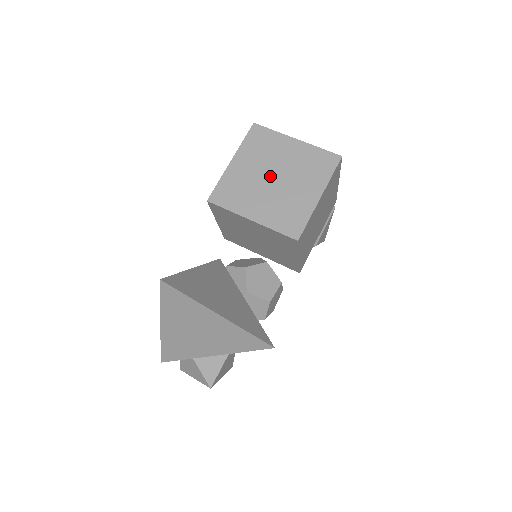
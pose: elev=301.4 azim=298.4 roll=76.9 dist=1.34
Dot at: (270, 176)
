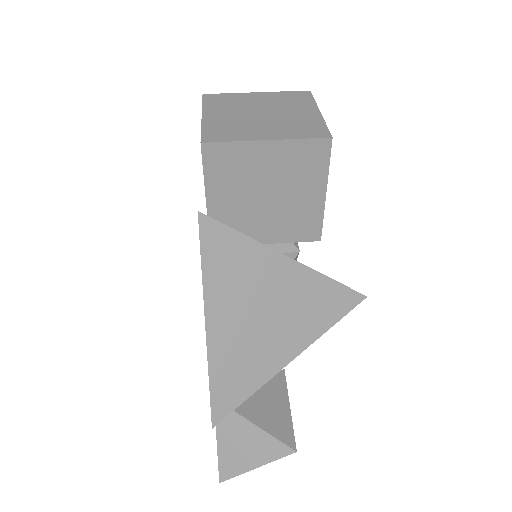
Dot at: (255, 113)
